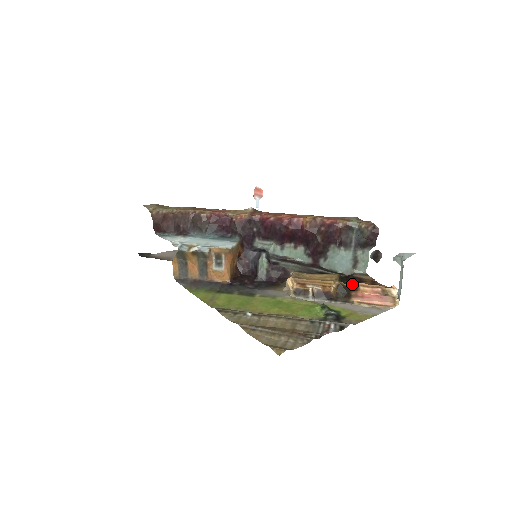
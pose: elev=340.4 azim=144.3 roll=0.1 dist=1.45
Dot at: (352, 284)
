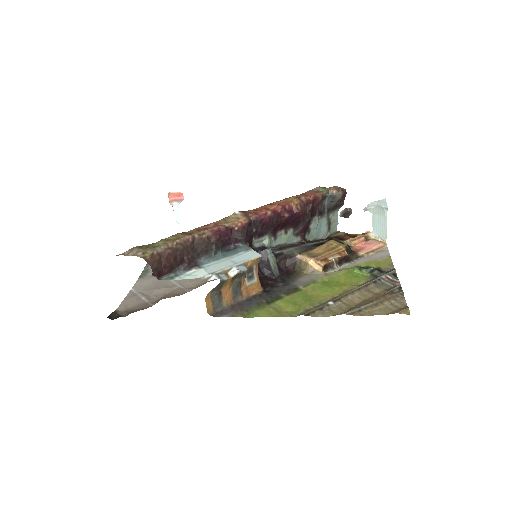
Dot at: (345, 243)
